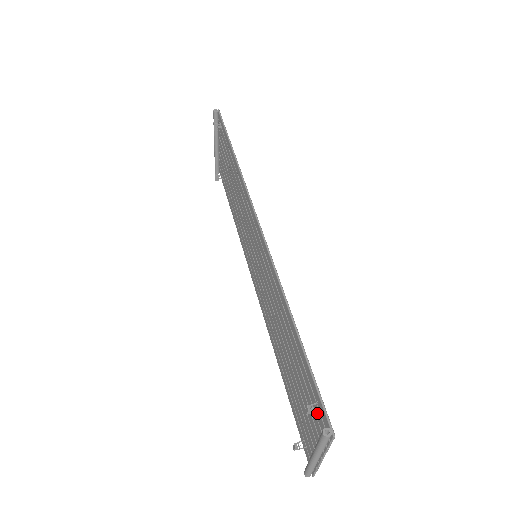
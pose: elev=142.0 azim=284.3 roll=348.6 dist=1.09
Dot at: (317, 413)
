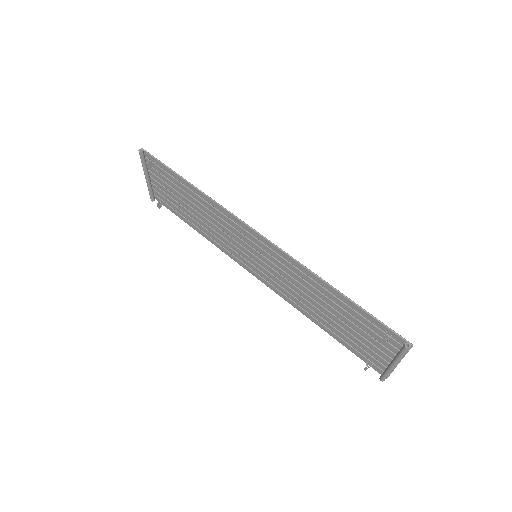
Dot at: occluded
